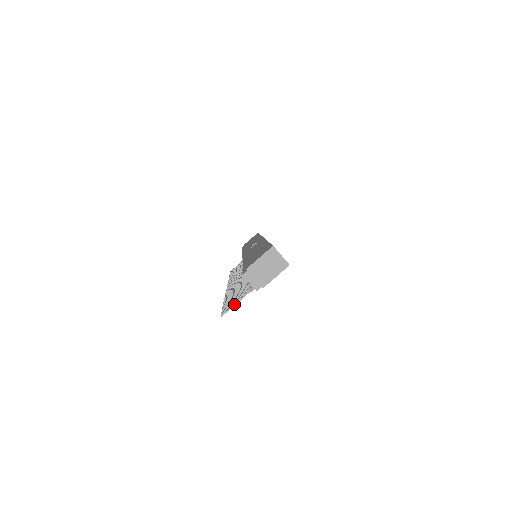
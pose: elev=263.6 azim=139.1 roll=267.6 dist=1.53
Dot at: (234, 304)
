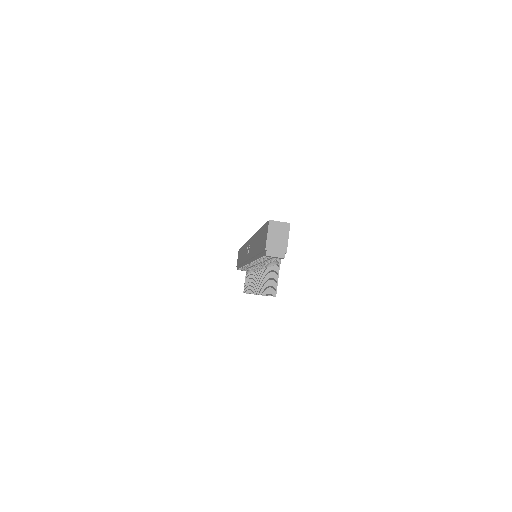
Dot at: (277, 281)
